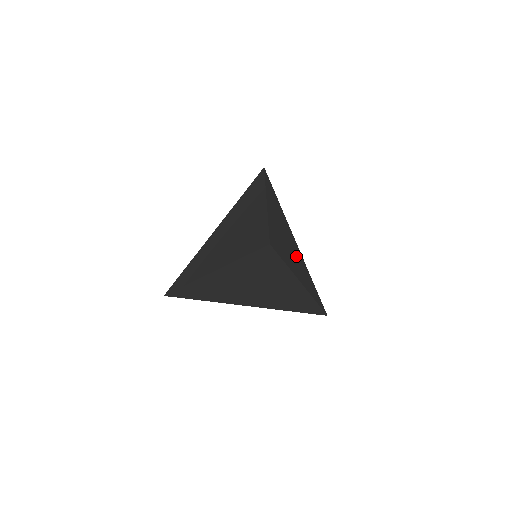
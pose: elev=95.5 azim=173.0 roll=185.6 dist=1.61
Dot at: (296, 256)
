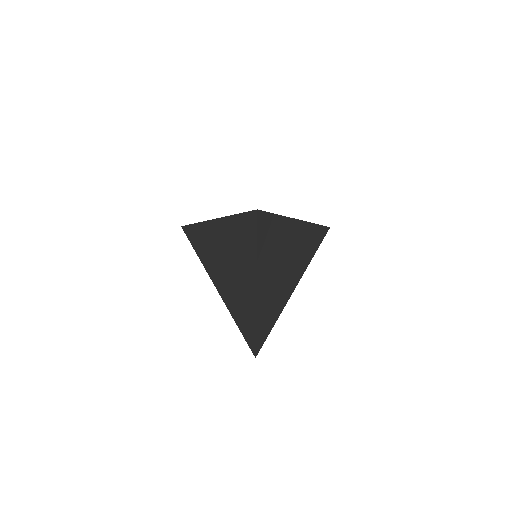
Dot at: (279, 283)
